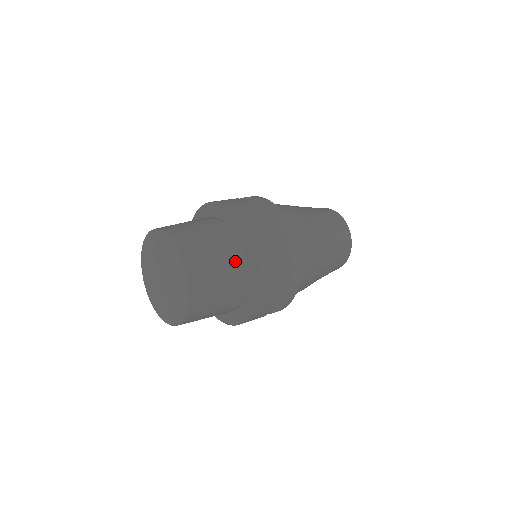
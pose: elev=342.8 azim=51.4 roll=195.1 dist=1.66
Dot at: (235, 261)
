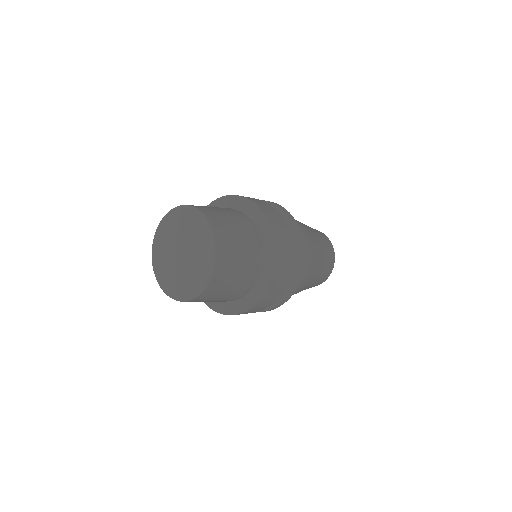
Dot at: (249, 229)
